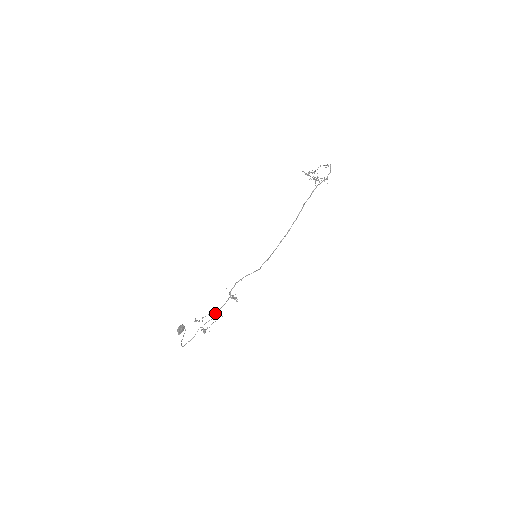
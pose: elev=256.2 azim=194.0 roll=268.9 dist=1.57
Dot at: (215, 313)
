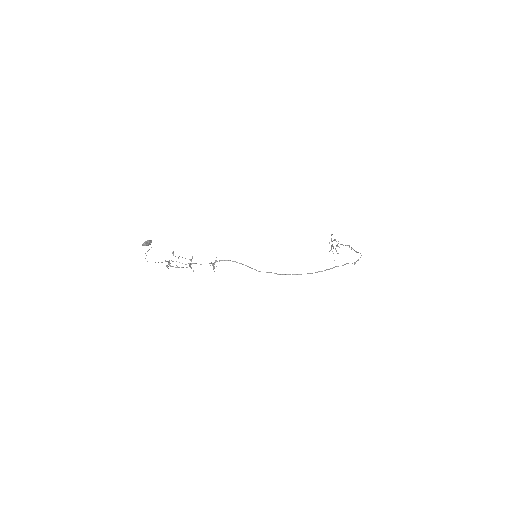
Dot at: (191, 263)
